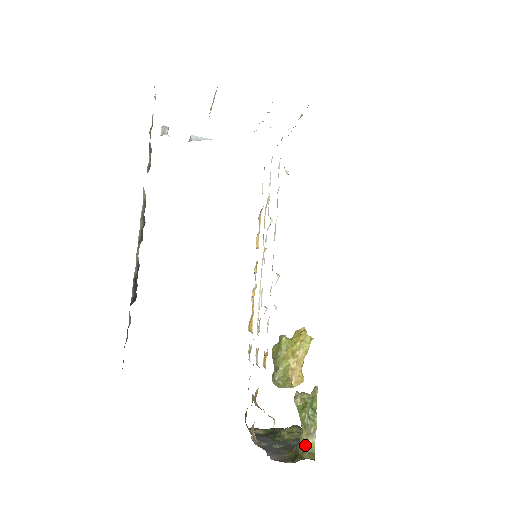
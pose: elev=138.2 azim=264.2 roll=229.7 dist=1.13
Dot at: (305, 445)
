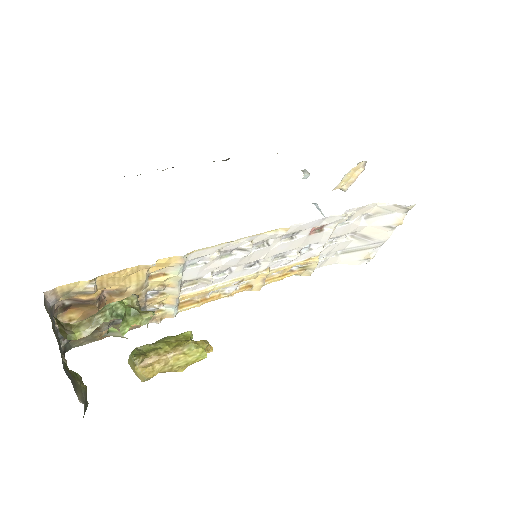
Dot at: (74, 329)
